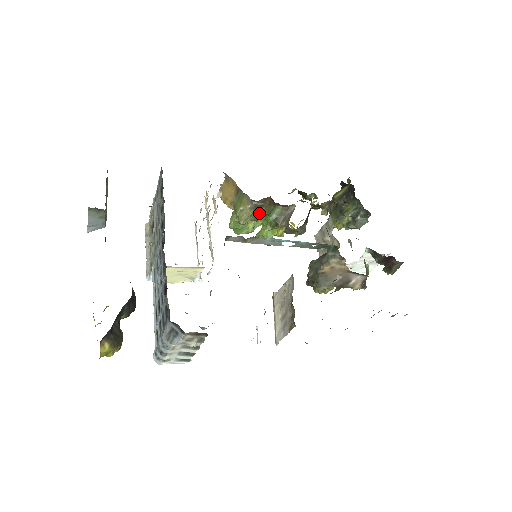
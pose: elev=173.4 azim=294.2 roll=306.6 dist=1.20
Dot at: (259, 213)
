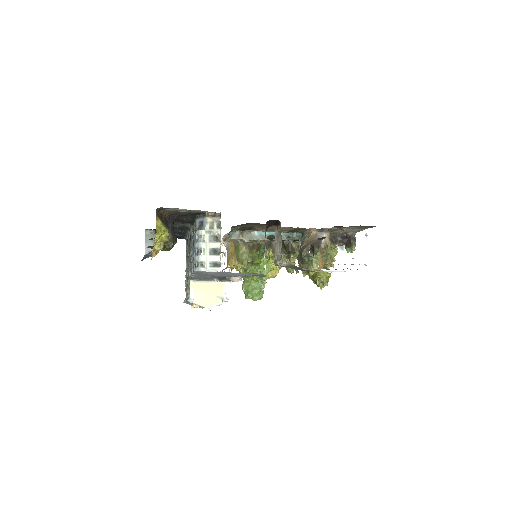
Dot at: (254, 255)
